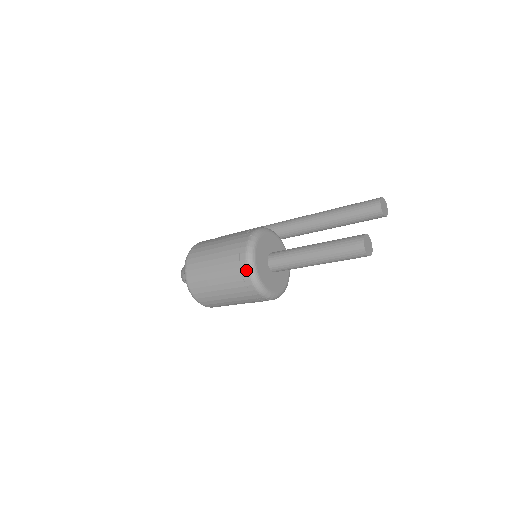
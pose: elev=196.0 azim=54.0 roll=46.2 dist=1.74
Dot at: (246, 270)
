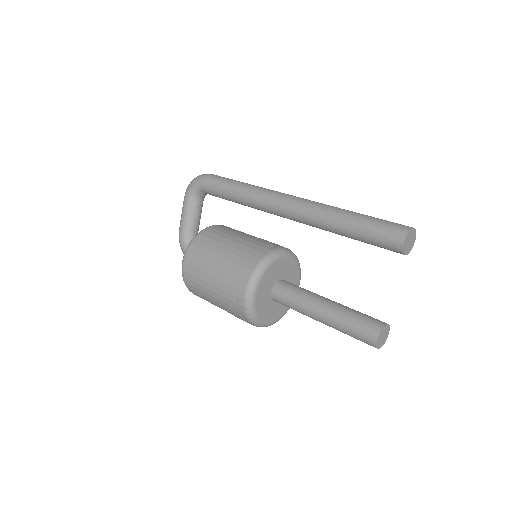
Dot at: occluded
